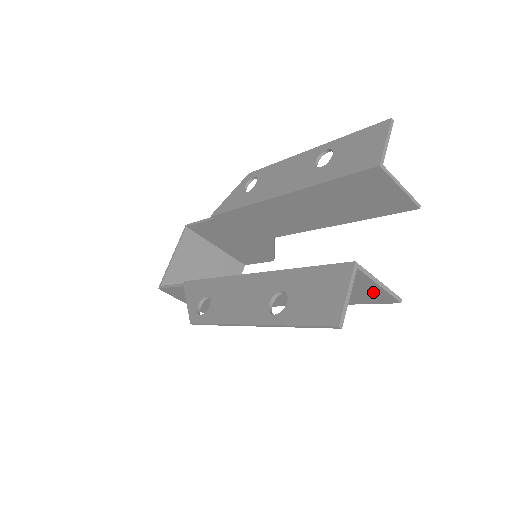
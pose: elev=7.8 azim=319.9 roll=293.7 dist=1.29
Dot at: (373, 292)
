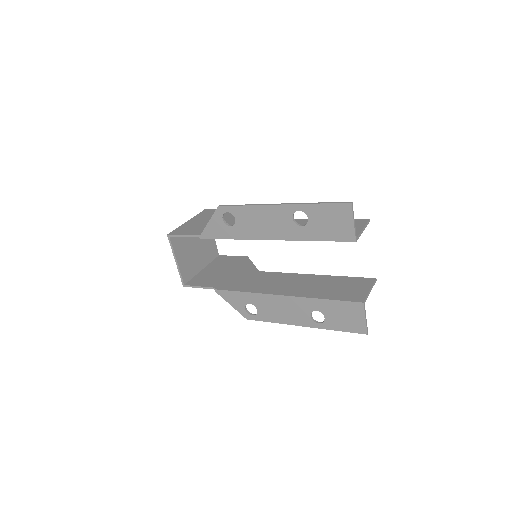
Dot at: (364, 287)
